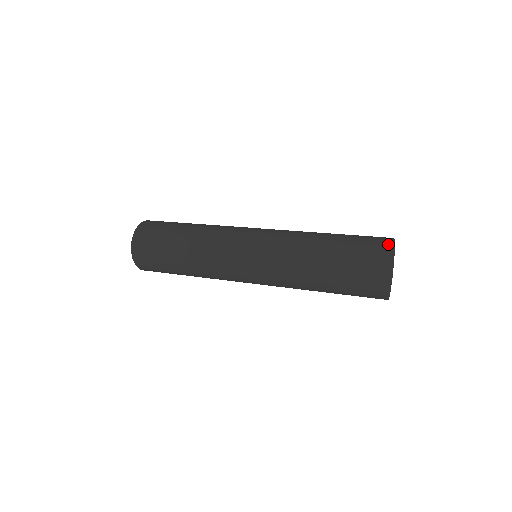
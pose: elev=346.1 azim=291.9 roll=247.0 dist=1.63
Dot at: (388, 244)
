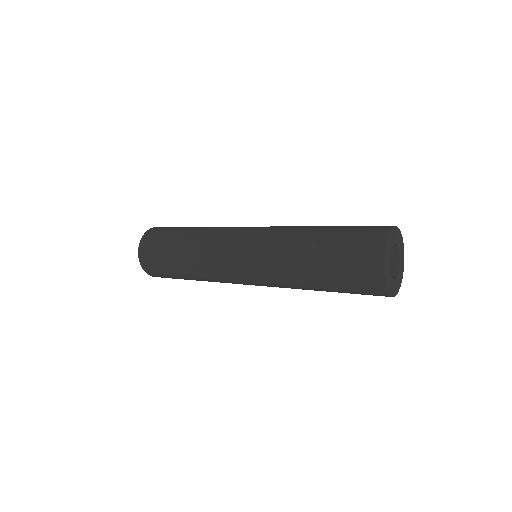
Dot at: (381, 245)
